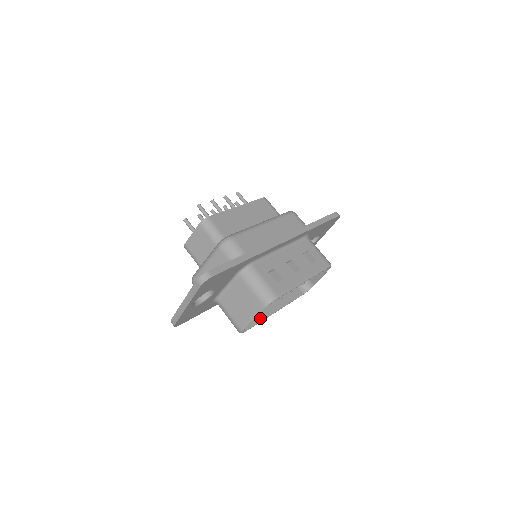
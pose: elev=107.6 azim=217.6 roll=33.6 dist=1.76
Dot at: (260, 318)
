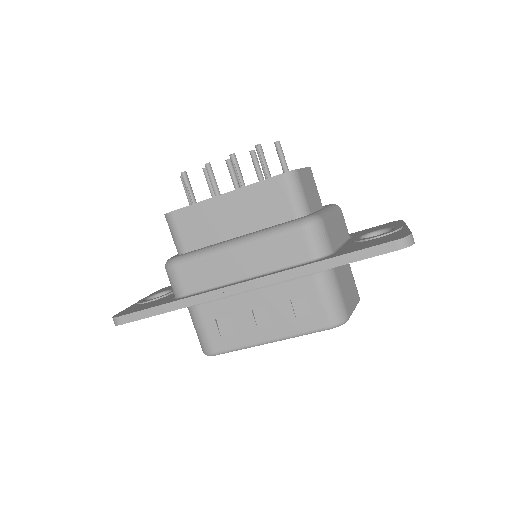
Dot at: occluded
